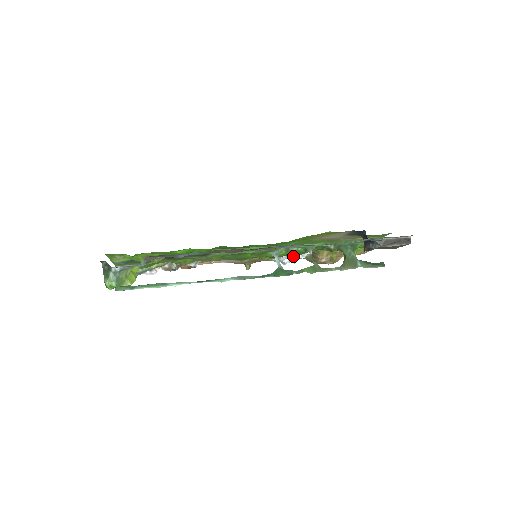
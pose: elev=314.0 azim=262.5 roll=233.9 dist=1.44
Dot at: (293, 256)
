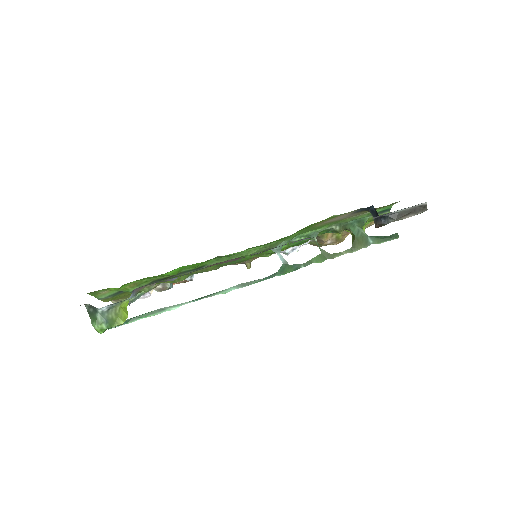
Dot at: occluded
